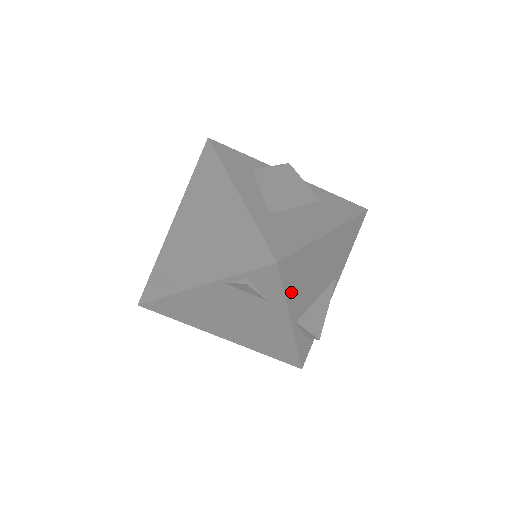
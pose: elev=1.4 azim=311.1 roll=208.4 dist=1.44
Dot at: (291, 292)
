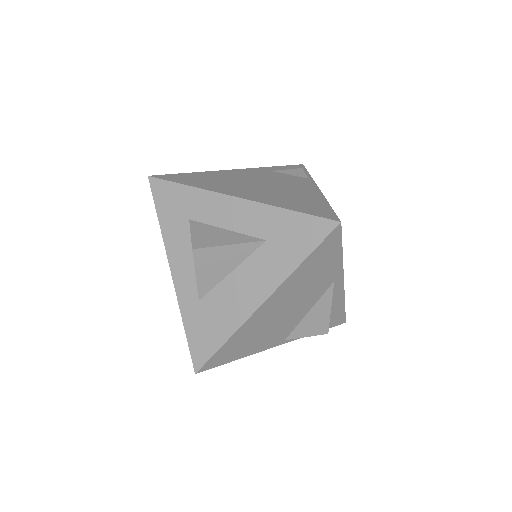
Dot at: (246, 352)
